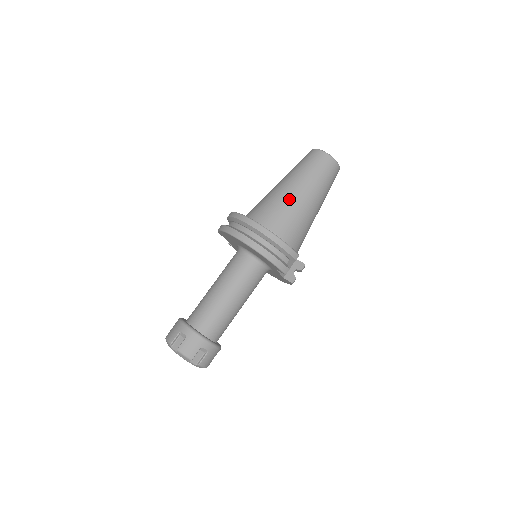
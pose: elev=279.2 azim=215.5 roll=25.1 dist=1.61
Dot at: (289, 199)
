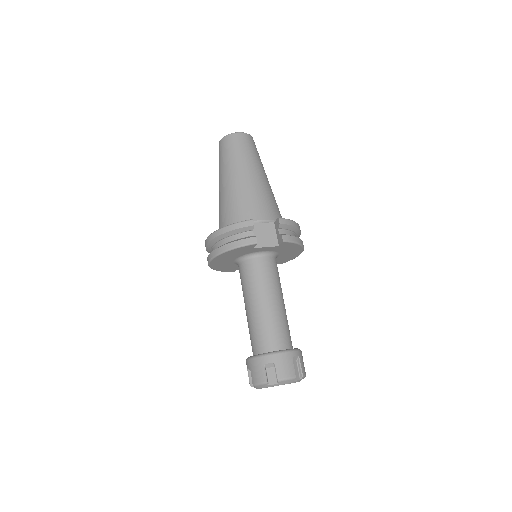
Dot at: (222, 196)
